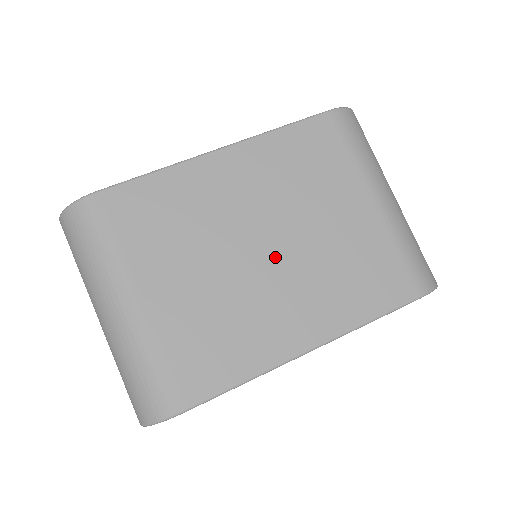
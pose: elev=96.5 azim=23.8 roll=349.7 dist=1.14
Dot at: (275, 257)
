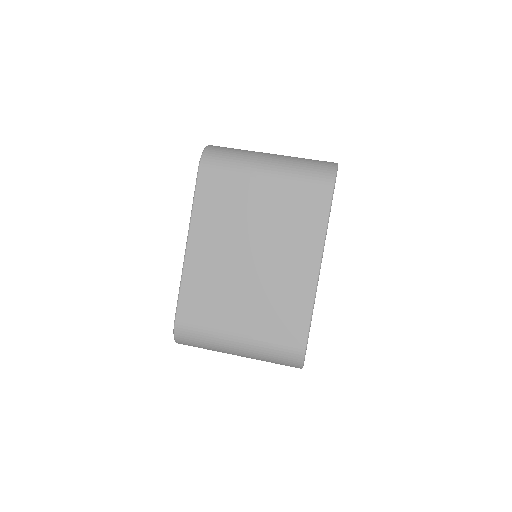
Dot at: (260, 255)
